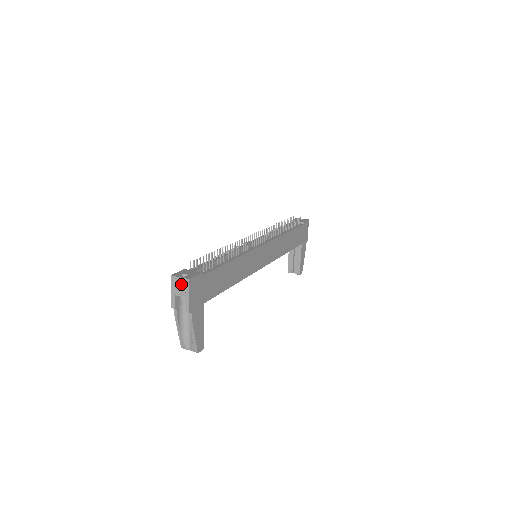
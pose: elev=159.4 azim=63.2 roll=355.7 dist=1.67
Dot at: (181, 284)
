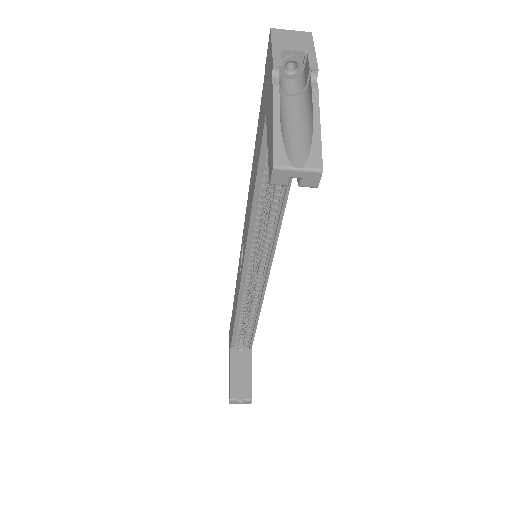
Dot at: (295, 37)
